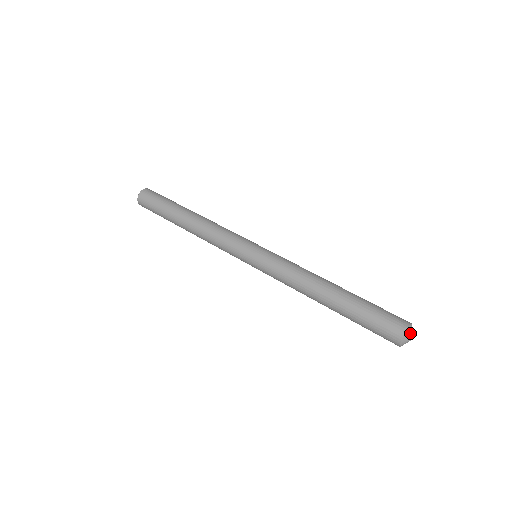
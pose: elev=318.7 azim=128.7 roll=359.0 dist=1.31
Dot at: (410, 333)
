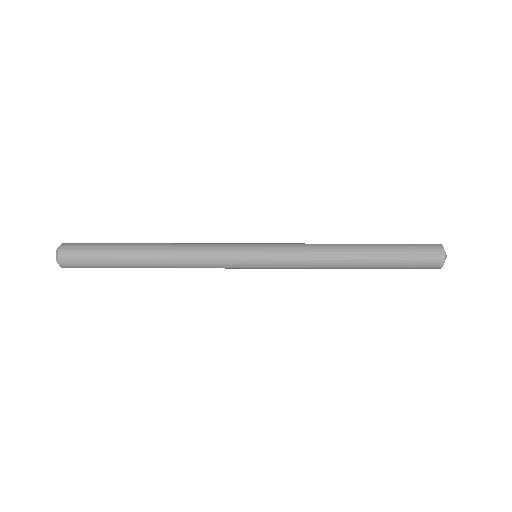
Dot at: (446, 256)
